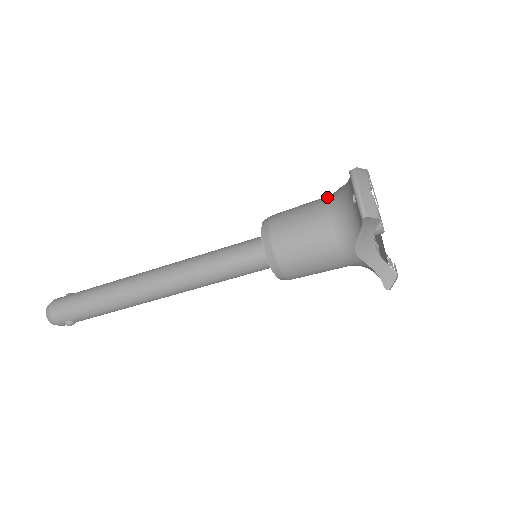
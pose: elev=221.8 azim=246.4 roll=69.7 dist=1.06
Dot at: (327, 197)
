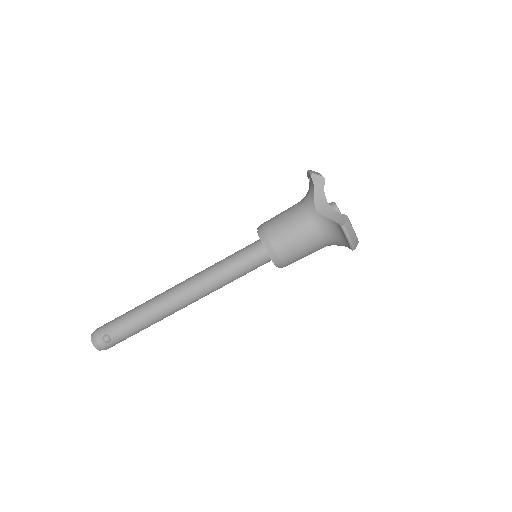
Dot at: occluded
